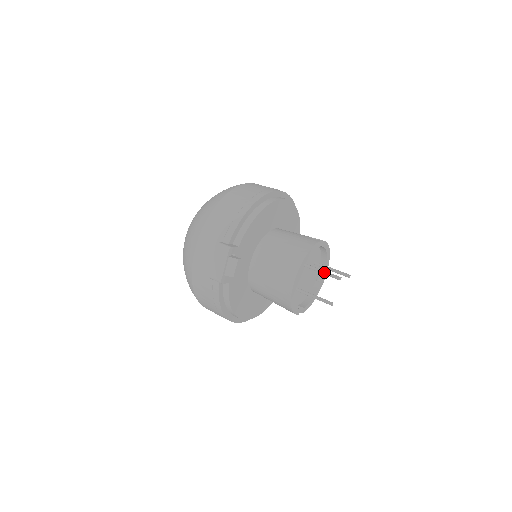
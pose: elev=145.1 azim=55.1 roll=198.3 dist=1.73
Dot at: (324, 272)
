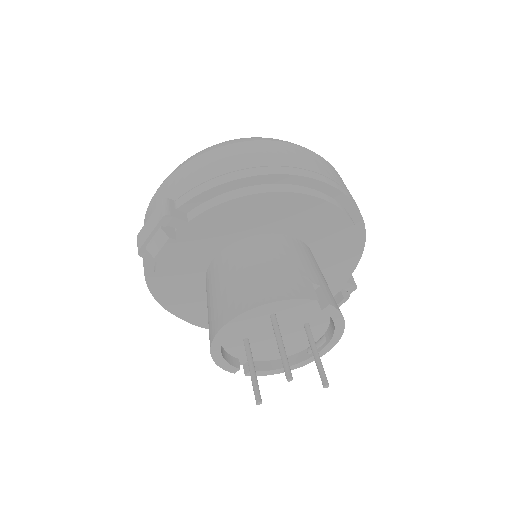
Dot at: (280, 349)
